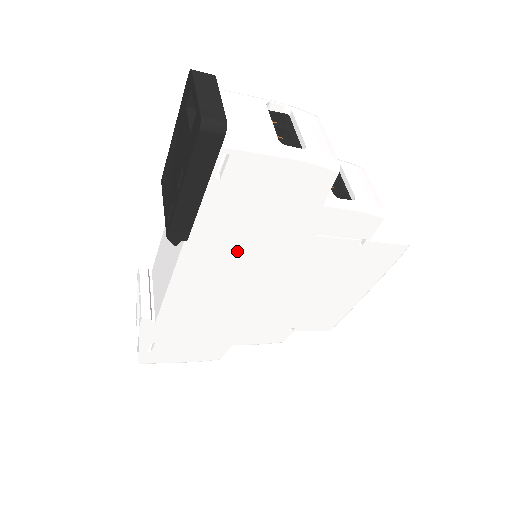
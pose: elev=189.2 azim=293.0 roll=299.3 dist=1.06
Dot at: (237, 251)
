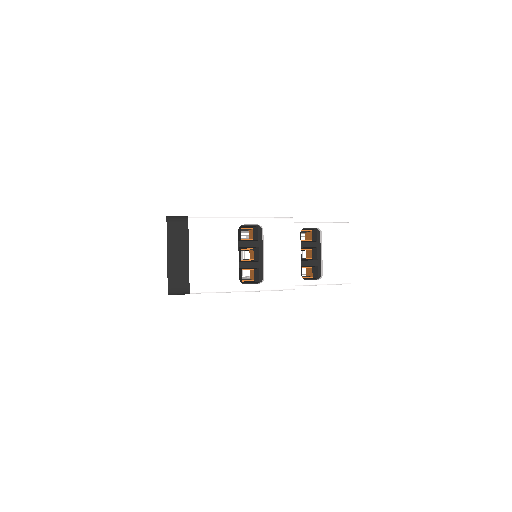
Dot at: occluded
